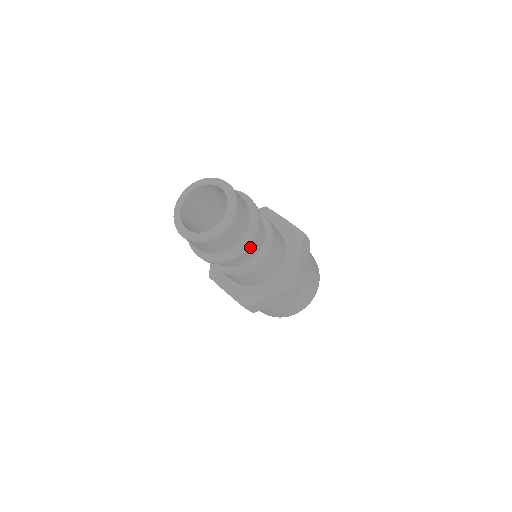
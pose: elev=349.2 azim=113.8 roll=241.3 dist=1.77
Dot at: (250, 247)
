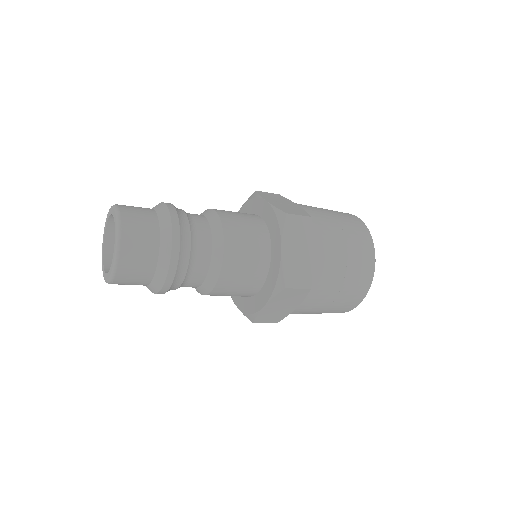
Dot at: (174, 268)
